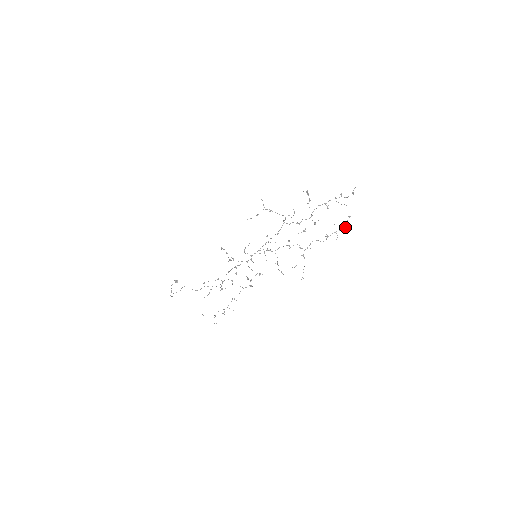
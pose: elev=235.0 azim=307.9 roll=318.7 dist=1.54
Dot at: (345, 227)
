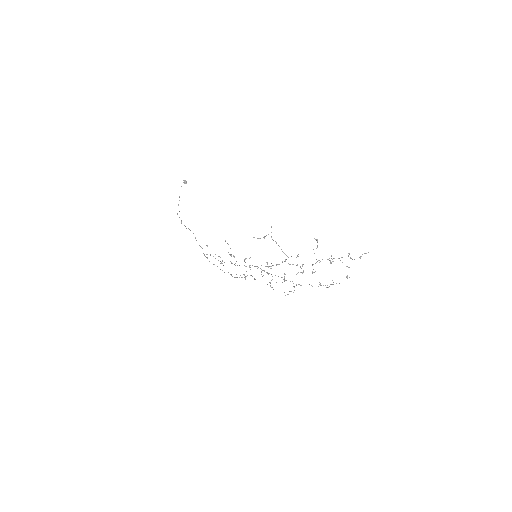
Dot at: (339, 283)
